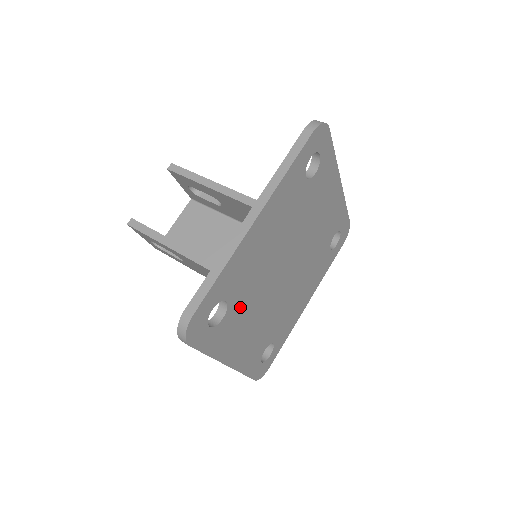
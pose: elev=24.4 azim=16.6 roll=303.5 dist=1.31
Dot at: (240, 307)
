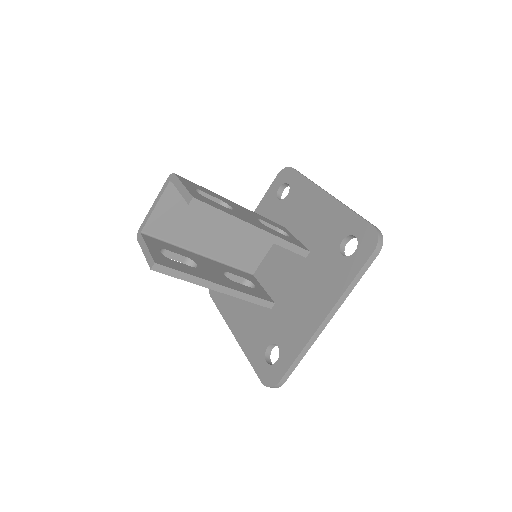
Dot at: occluded
